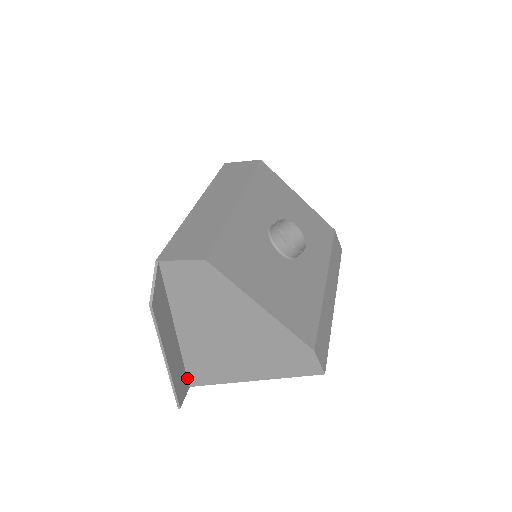
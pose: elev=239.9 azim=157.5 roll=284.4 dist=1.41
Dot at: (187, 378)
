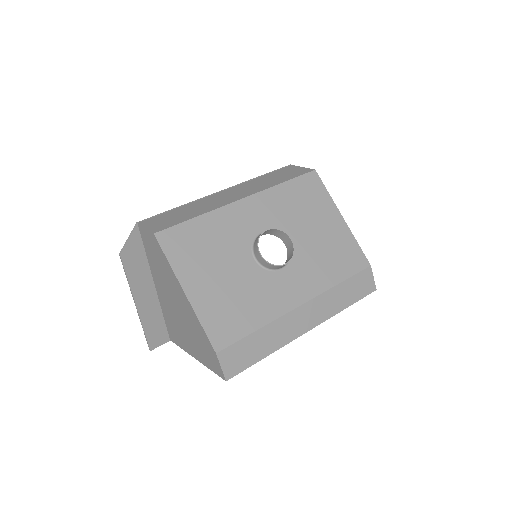
Dot at: (168, 331)
